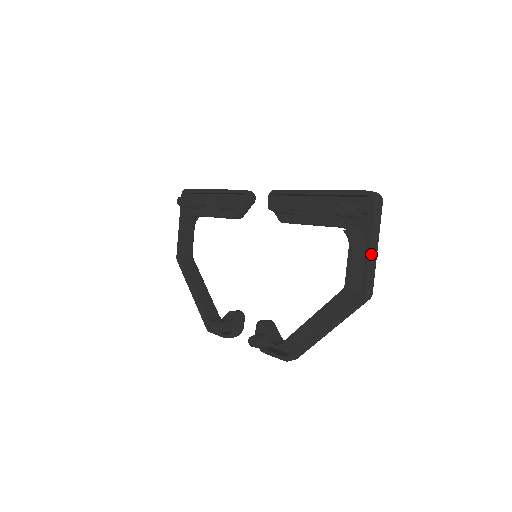
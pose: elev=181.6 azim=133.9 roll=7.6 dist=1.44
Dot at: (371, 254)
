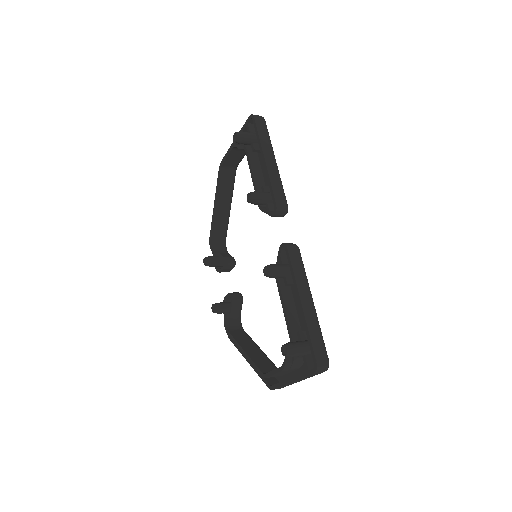
Dot at: (291, 383)
